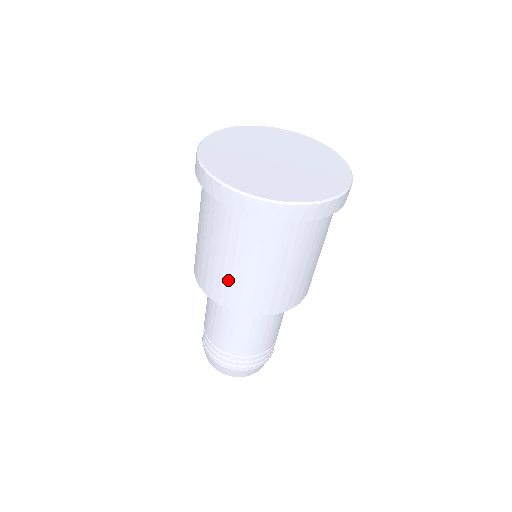
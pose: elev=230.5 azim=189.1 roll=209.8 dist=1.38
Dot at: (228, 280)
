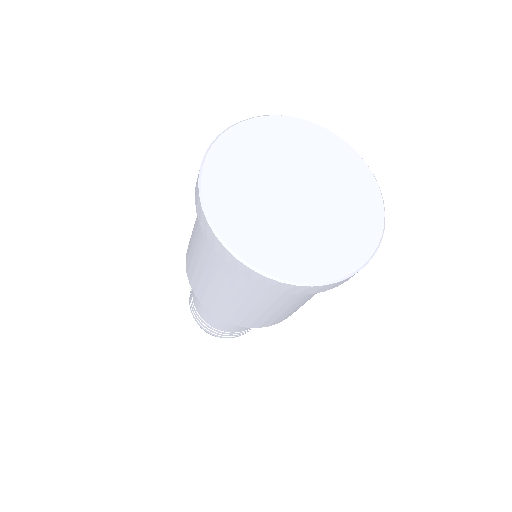
Dot at: (242, 313)
